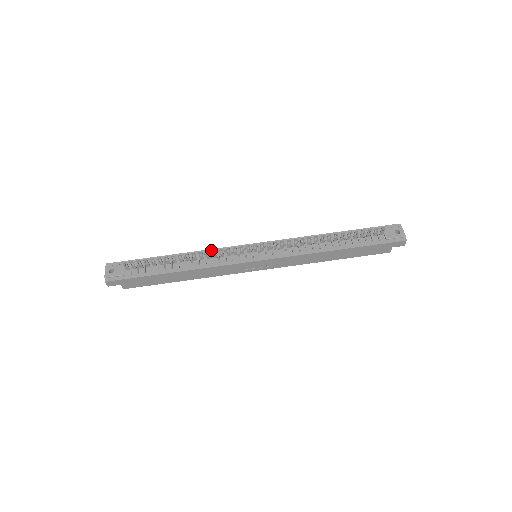
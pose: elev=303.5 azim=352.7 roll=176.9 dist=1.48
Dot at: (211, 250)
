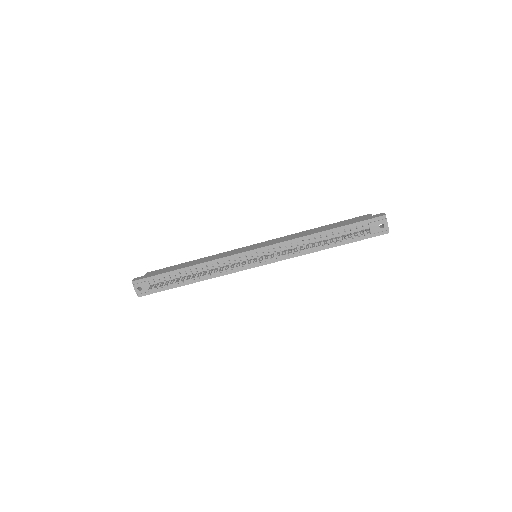
Dot at: (216, 260)
